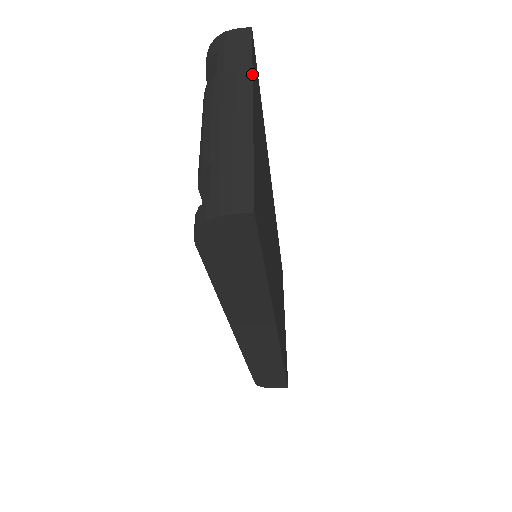
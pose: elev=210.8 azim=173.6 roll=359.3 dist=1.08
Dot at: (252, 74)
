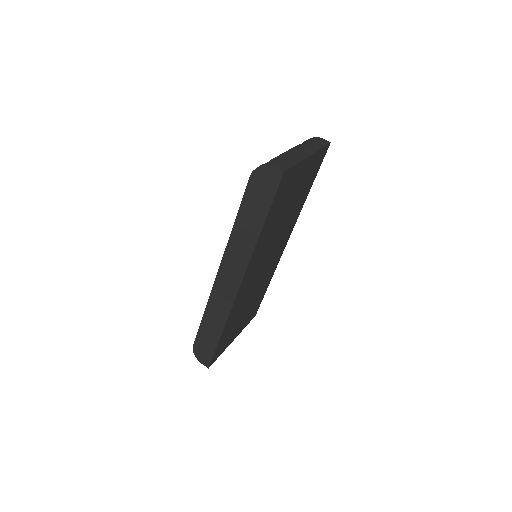
Dot at: (318, 150)
